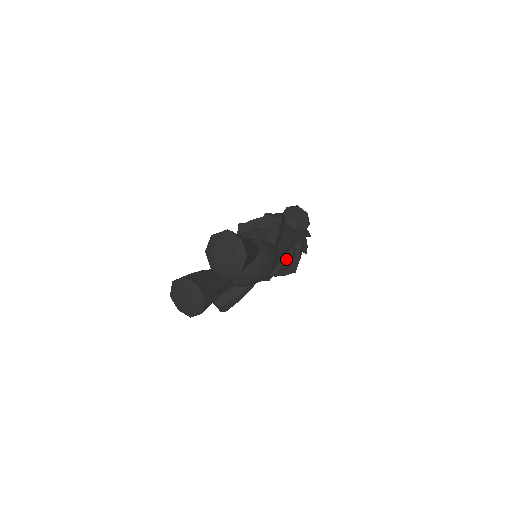
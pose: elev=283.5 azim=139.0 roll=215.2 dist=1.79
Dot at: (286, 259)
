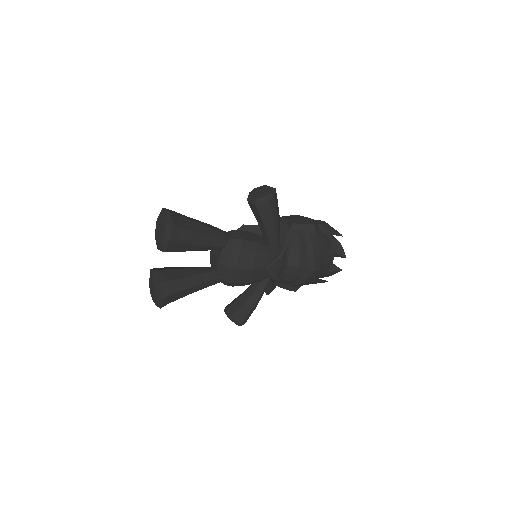
Dot at: (282, 250)
